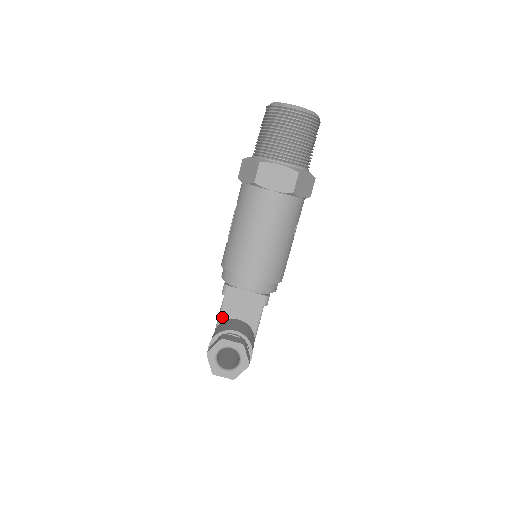
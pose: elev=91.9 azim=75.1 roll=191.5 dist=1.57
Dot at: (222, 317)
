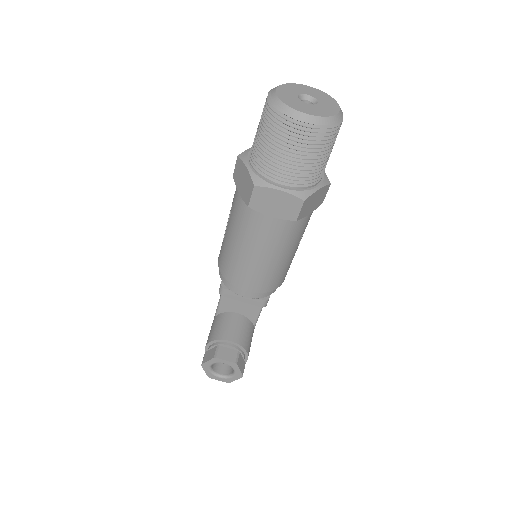
Dot at: (220, 309)
